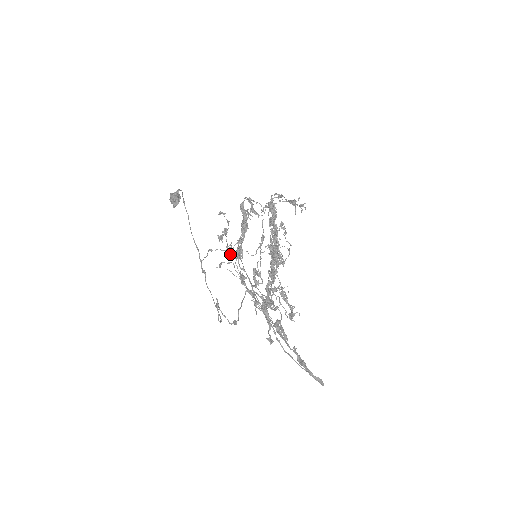
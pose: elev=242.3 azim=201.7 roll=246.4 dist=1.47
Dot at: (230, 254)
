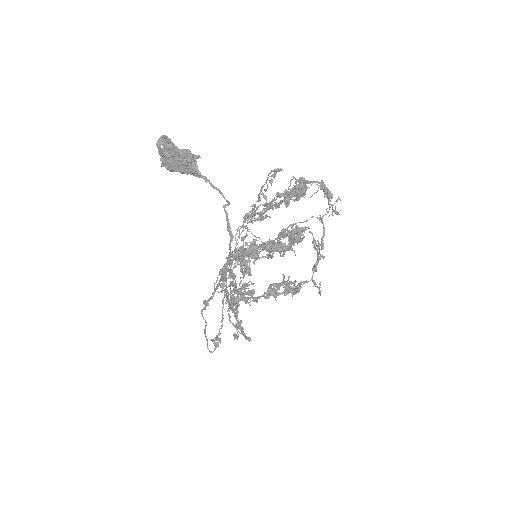
Dot at: occluded
